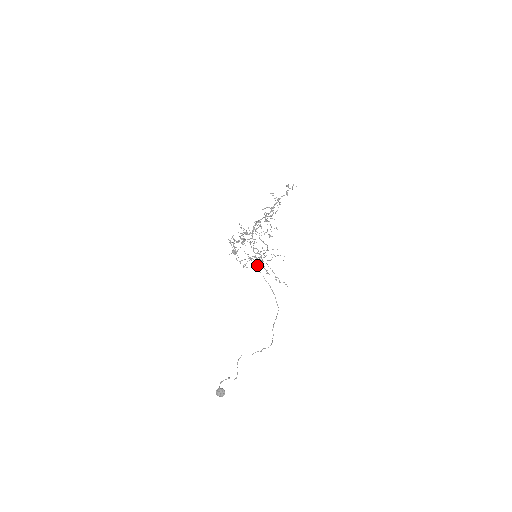
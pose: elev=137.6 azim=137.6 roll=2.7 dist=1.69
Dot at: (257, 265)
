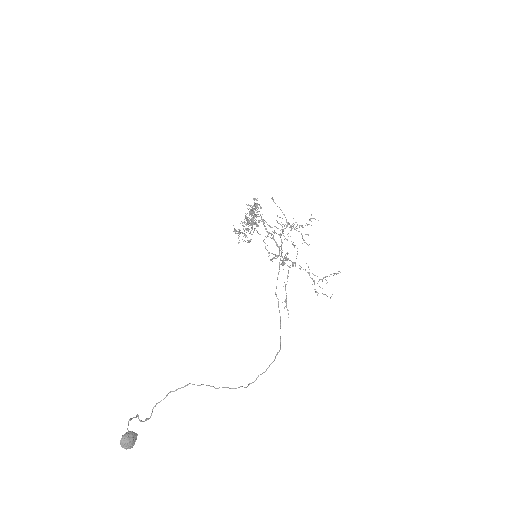
Dot at: (279, 271)
